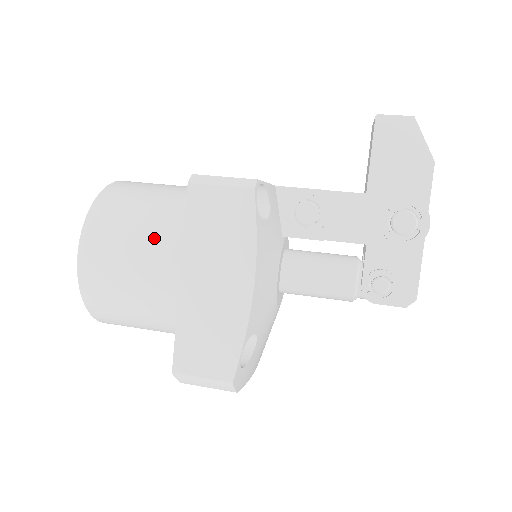
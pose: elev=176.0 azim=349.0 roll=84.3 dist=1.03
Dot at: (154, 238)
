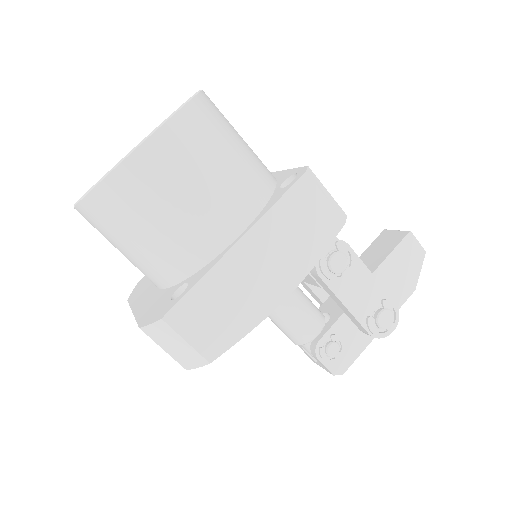
Dot at: (235, 185)
